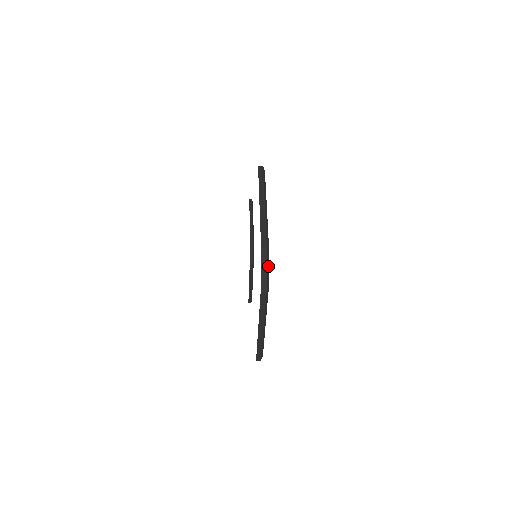
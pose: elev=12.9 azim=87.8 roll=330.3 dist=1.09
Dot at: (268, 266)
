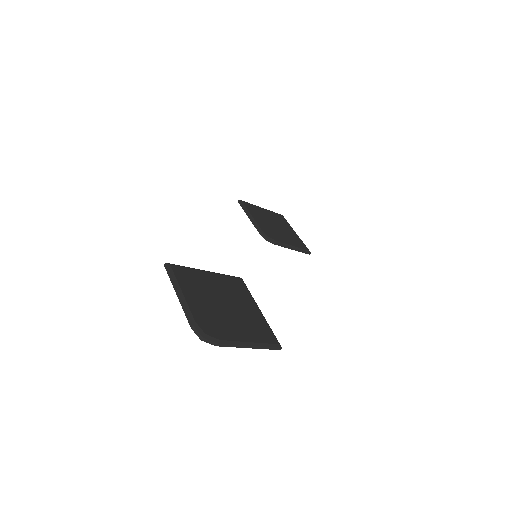
Dot at: (202, 334)
